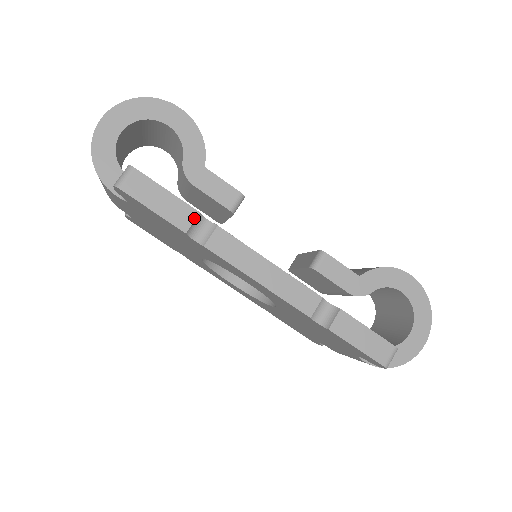
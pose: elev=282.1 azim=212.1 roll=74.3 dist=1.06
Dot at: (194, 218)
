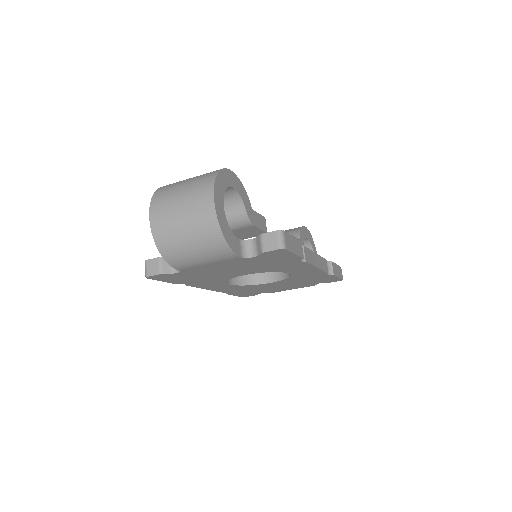
Dot at: occluded
